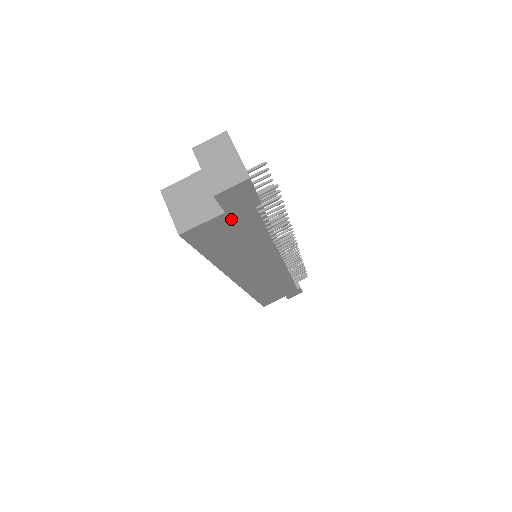
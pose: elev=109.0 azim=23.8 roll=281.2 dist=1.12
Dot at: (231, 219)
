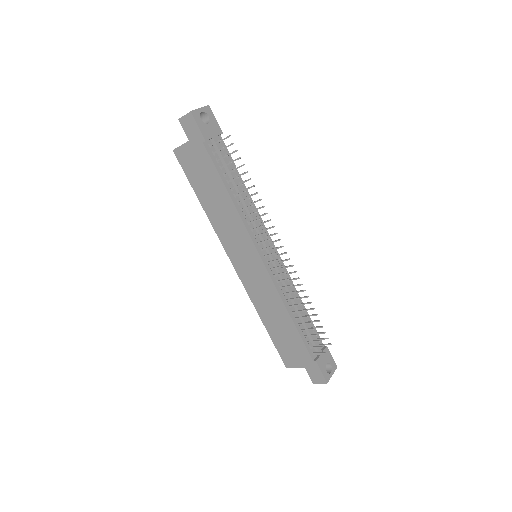
Dot at: (195, 152)
